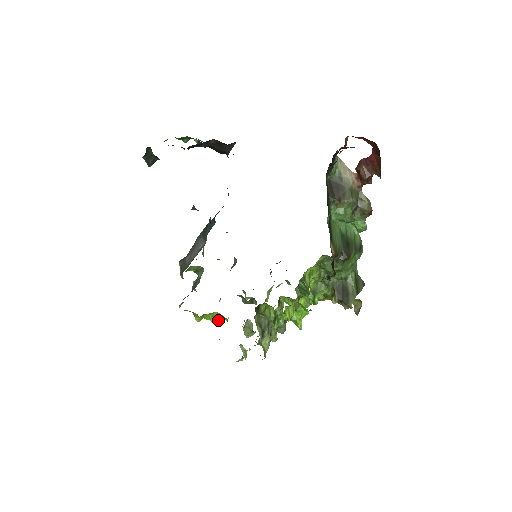
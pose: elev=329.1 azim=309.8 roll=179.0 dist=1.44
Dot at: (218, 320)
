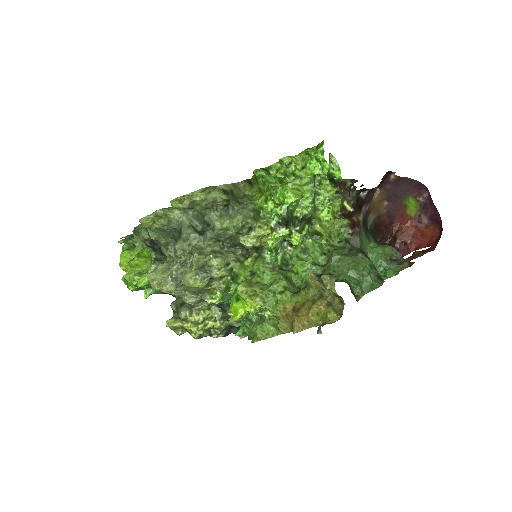
Dot at: (136, 273)
